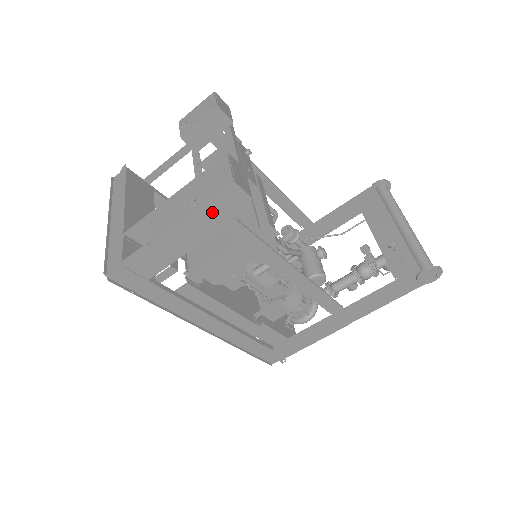
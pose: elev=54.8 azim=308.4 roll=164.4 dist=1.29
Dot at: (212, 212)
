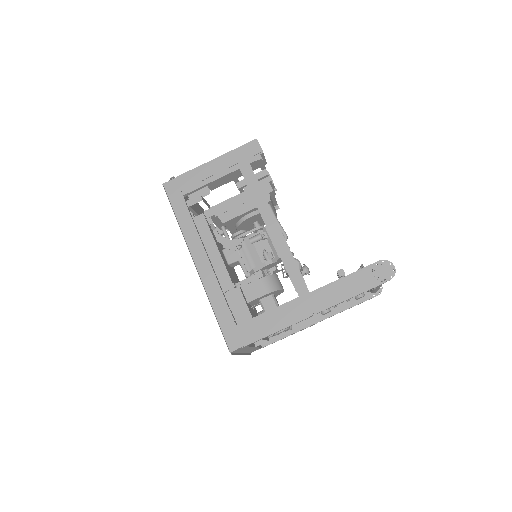
Dot at: (239, 155)
